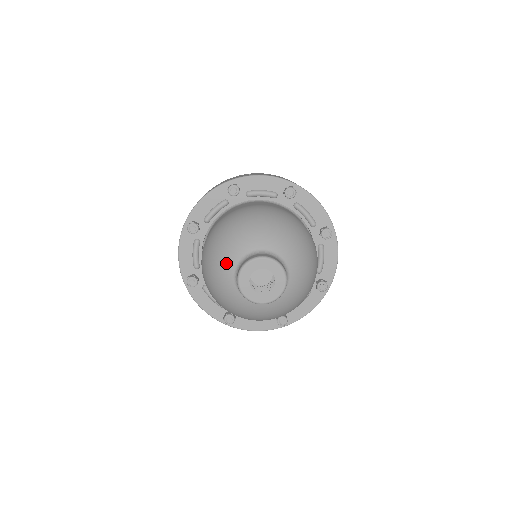
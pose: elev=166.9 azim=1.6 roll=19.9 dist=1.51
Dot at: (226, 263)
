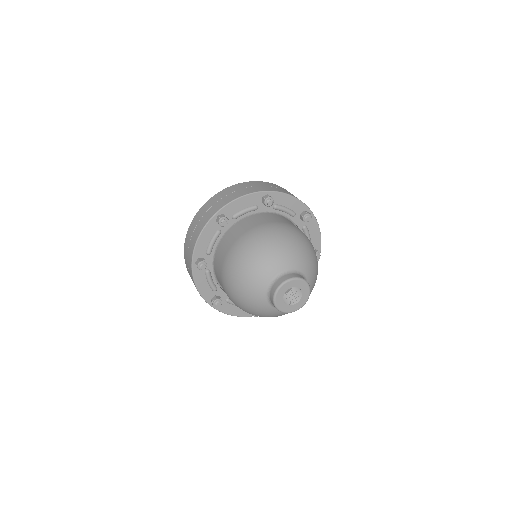
Dot at: (265, 272)
